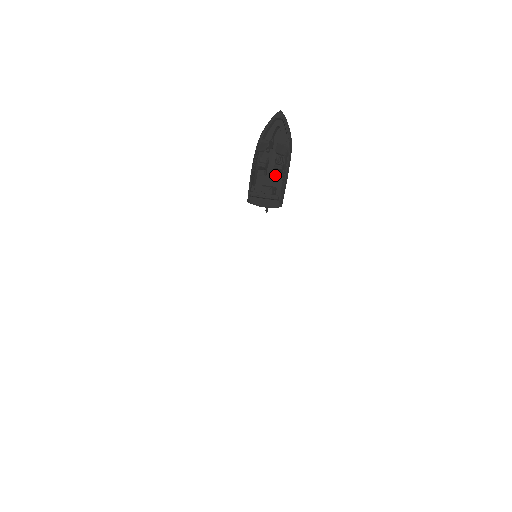
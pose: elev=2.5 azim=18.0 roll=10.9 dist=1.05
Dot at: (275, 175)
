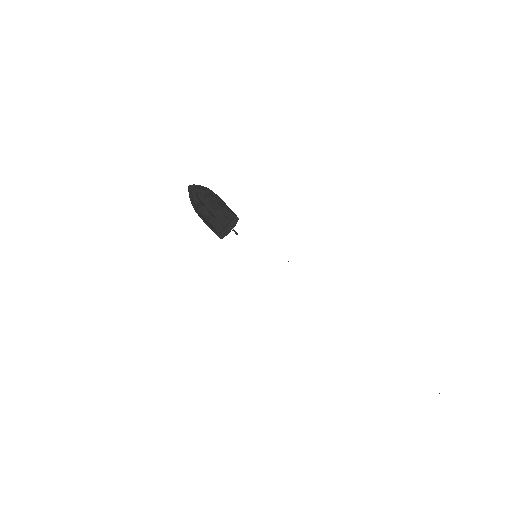
Dot at: (219, 212)
